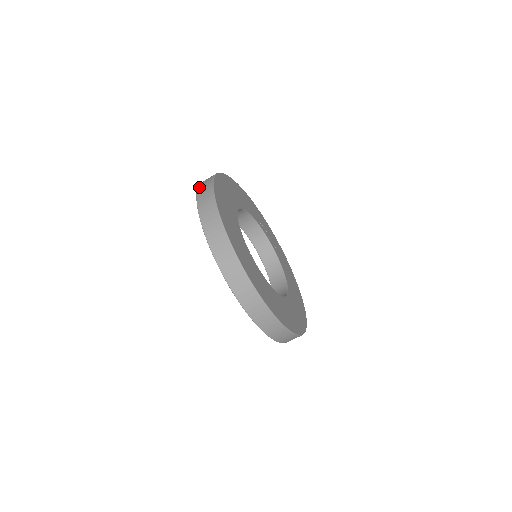
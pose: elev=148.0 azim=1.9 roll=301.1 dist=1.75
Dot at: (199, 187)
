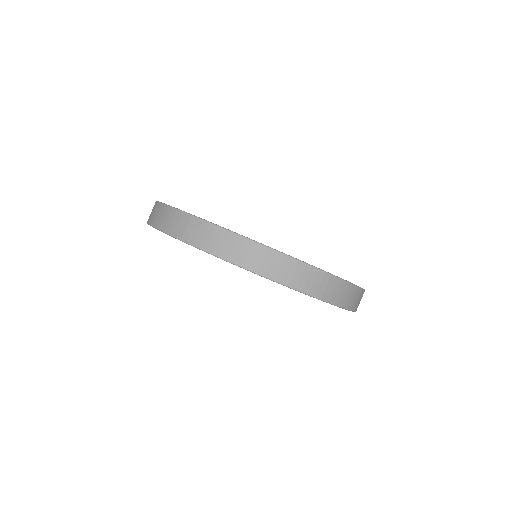
Dot at: (155, 224)
